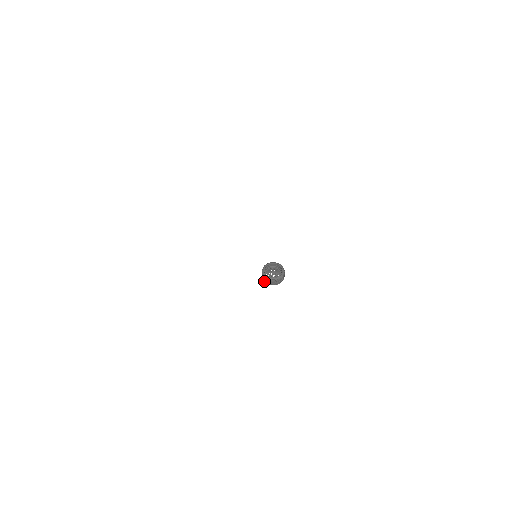
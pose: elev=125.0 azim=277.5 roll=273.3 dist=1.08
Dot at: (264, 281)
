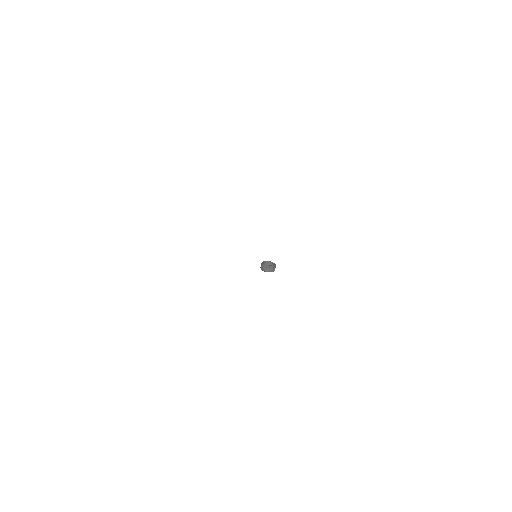
Dot at: (265, 271)
